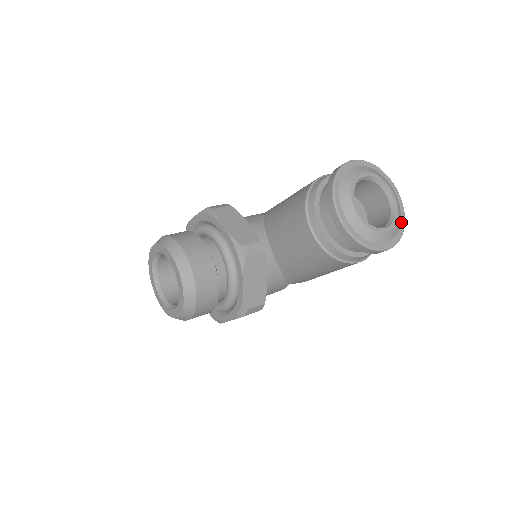
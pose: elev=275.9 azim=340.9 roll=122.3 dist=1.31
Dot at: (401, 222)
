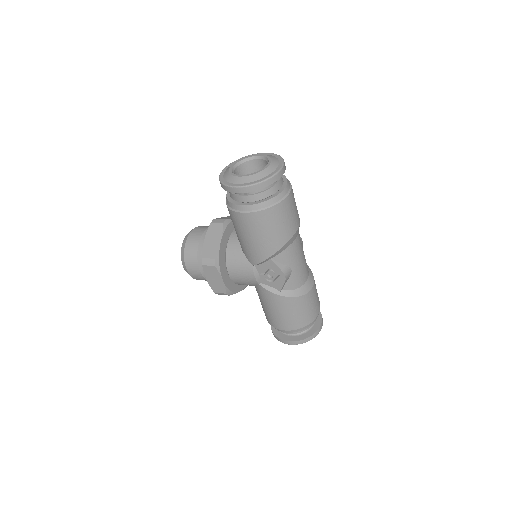
Dot at: (265, 177)
